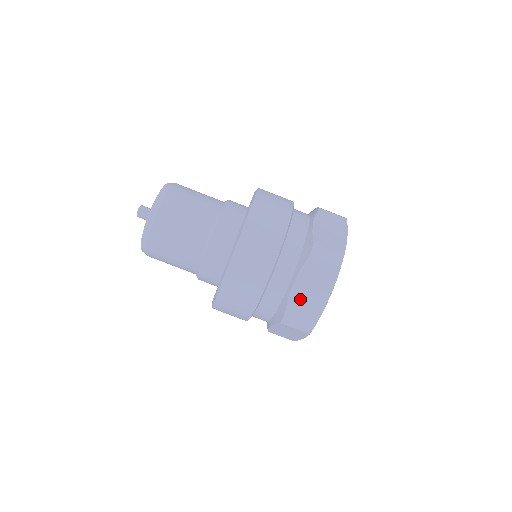
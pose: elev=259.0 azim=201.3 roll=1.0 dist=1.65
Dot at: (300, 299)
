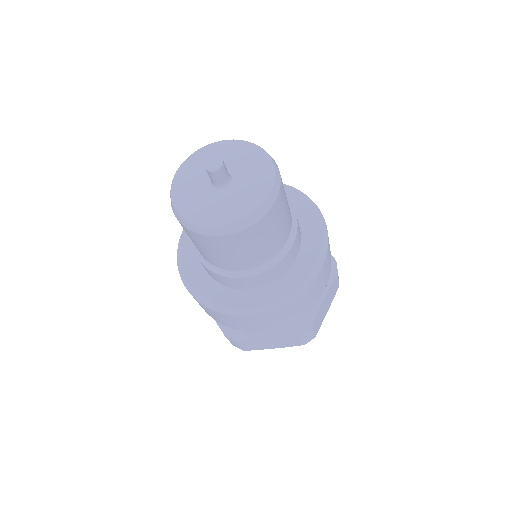
Dot at: (258, 342)
